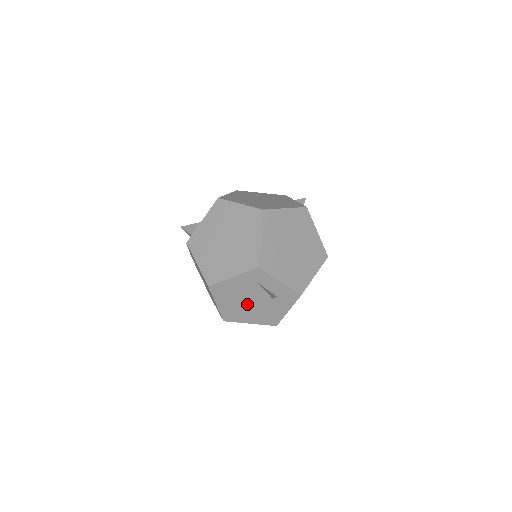
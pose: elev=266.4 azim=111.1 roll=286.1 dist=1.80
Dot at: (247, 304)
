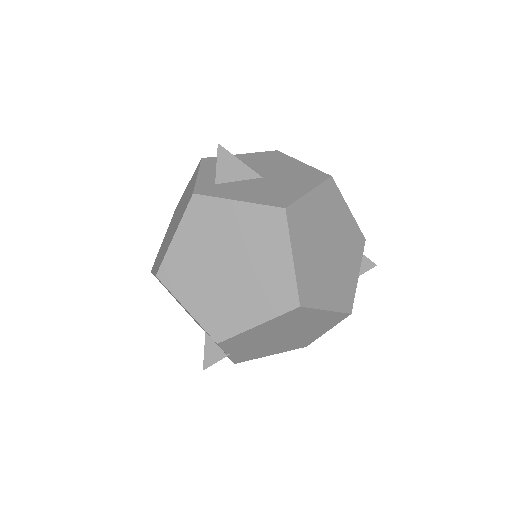
Dot at: occluded
